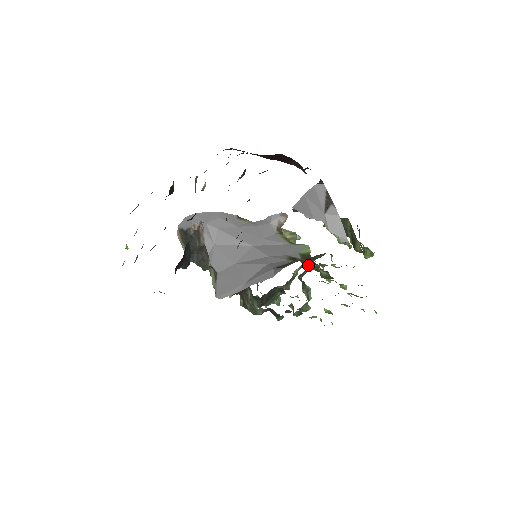
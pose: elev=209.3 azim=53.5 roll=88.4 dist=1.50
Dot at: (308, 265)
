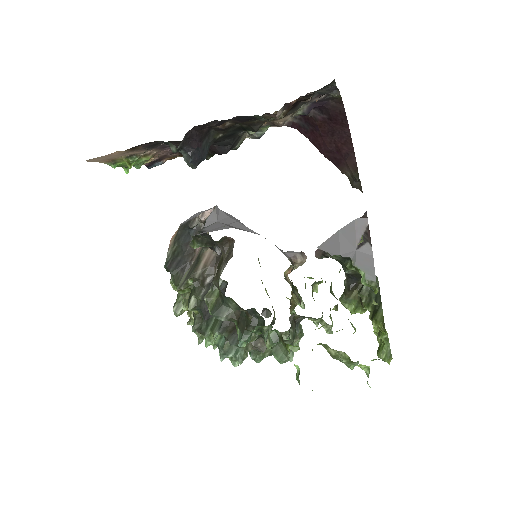
Dot at: occluded
